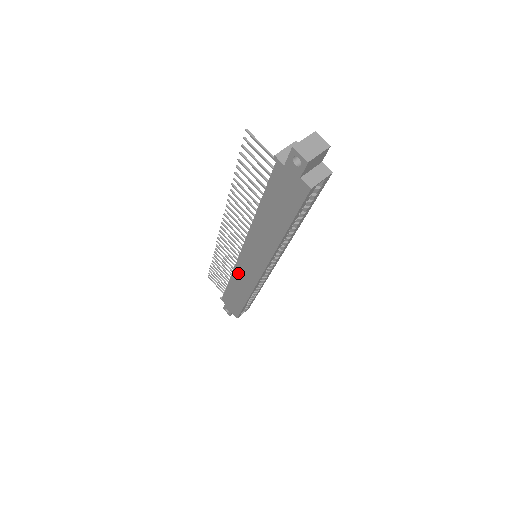
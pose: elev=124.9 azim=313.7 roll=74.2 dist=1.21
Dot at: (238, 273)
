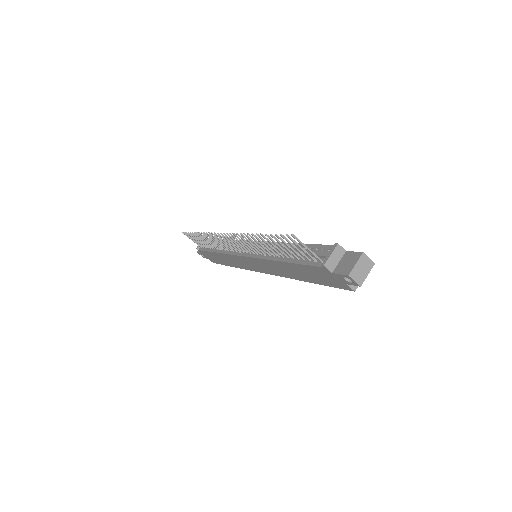
Dot at: (232, 258)
